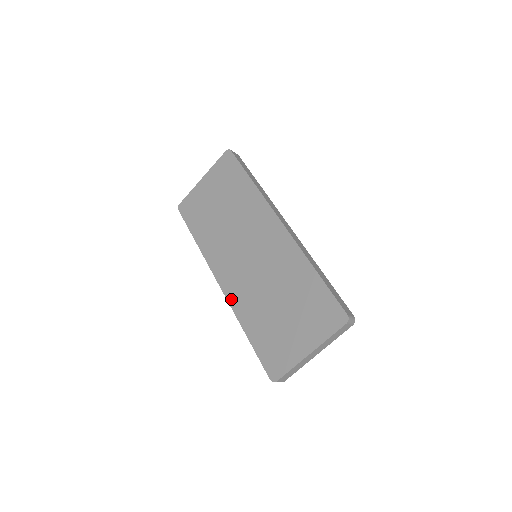
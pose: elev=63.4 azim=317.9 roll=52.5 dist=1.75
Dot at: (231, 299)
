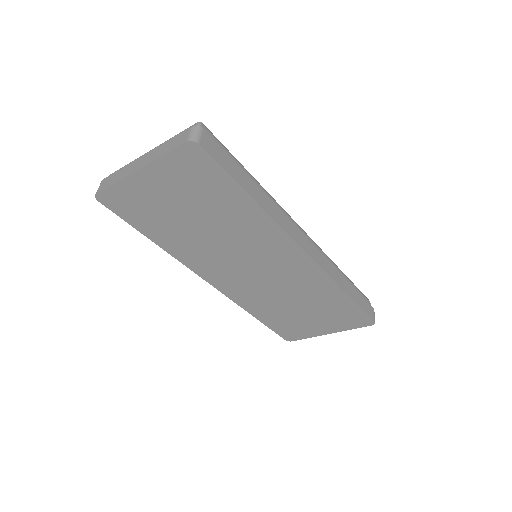
Dot at: (232, 297)
